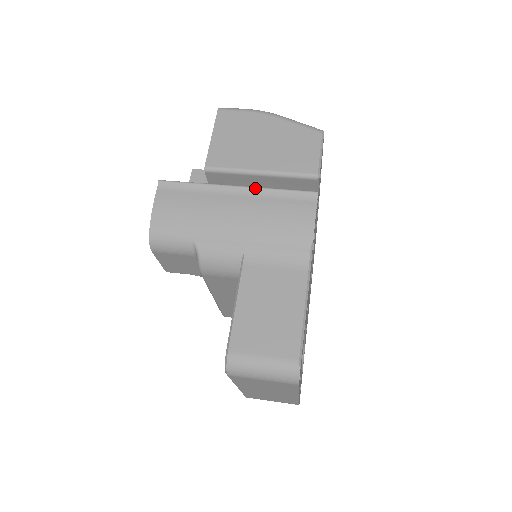
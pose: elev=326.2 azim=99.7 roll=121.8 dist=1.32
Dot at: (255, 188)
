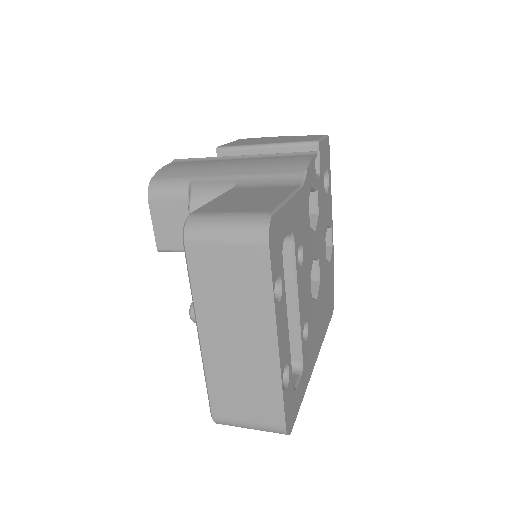
Dot at: (258, 154)
